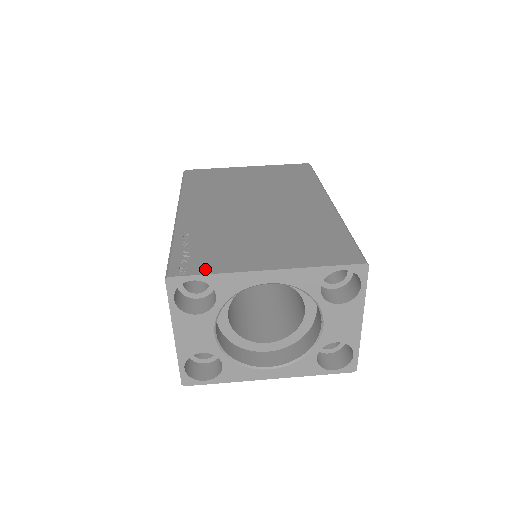
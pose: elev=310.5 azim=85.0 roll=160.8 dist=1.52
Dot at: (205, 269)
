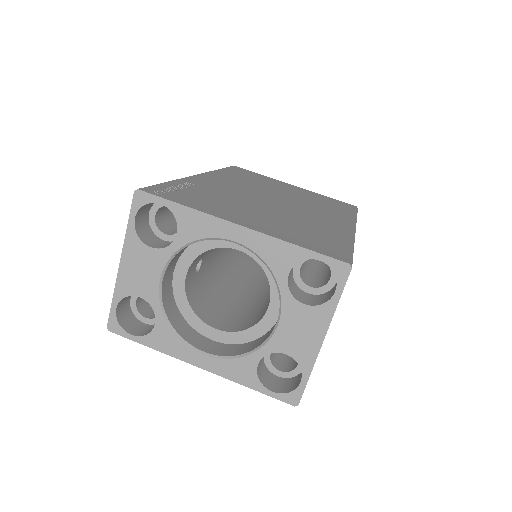
Dot at: (179, 200)
